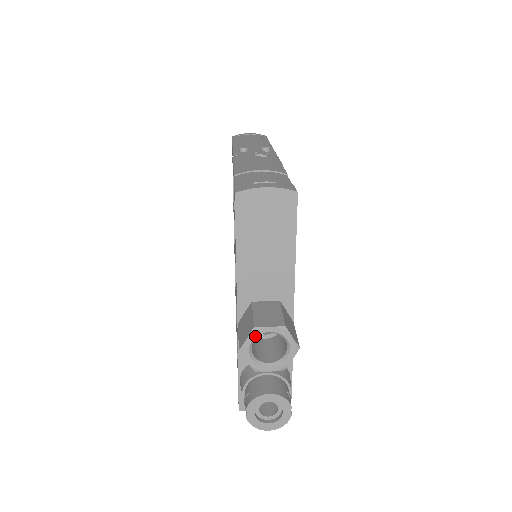
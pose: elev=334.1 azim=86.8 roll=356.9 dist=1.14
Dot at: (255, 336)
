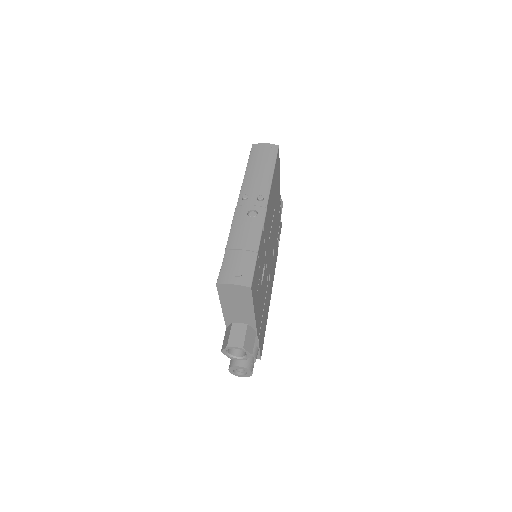
Dot at: occluded
